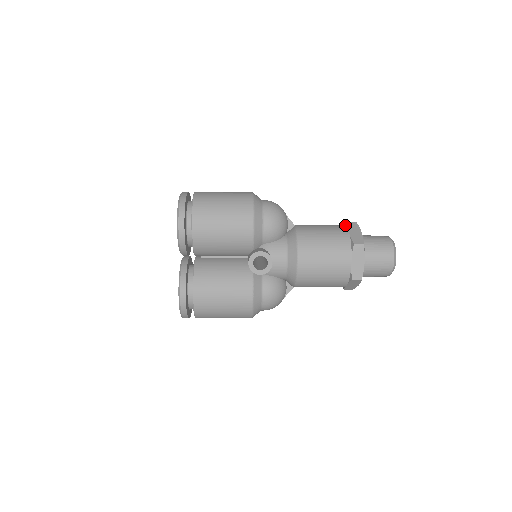
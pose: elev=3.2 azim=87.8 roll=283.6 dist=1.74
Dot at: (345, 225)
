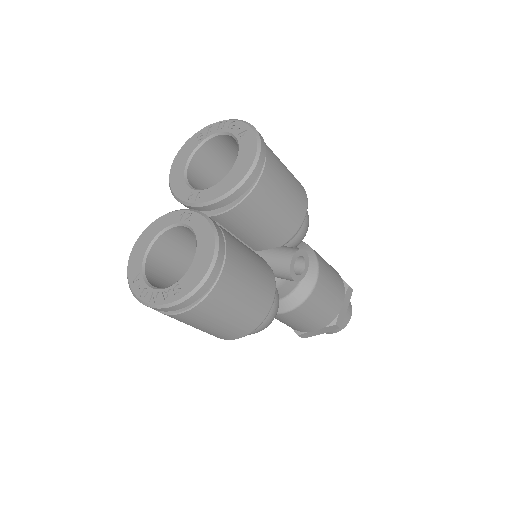
Dot at: occluded
